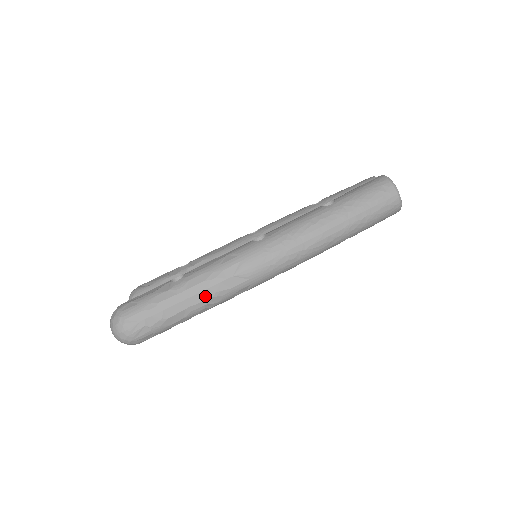
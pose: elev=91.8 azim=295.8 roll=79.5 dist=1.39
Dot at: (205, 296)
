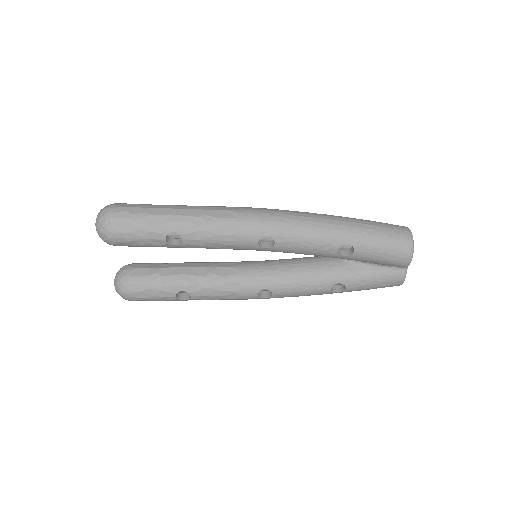
Dot at: (193, 213)
